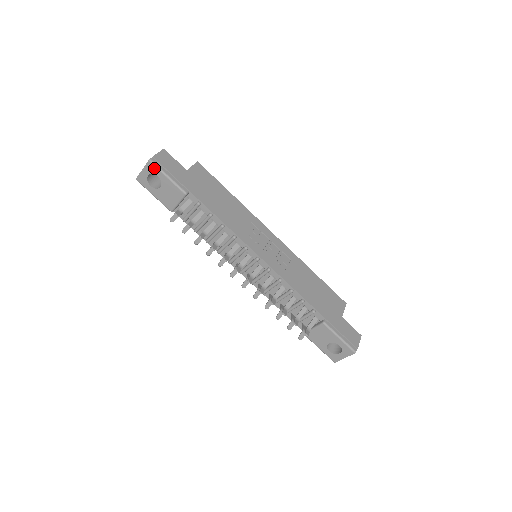
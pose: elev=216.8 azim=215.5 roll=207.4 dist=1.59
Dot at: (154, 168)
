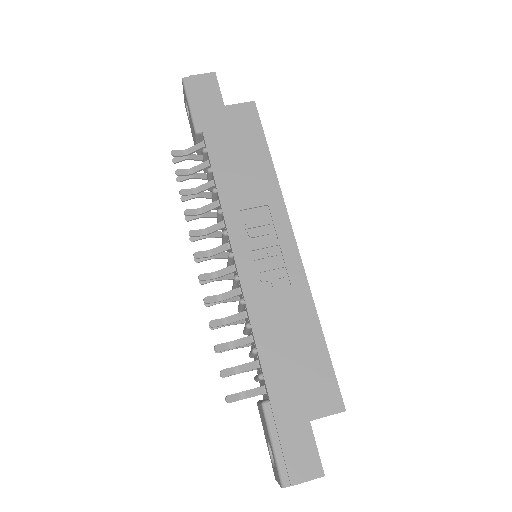
Dot at: (184, 91)
